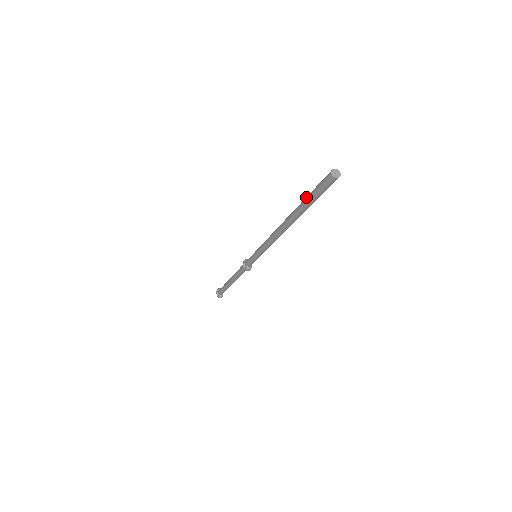
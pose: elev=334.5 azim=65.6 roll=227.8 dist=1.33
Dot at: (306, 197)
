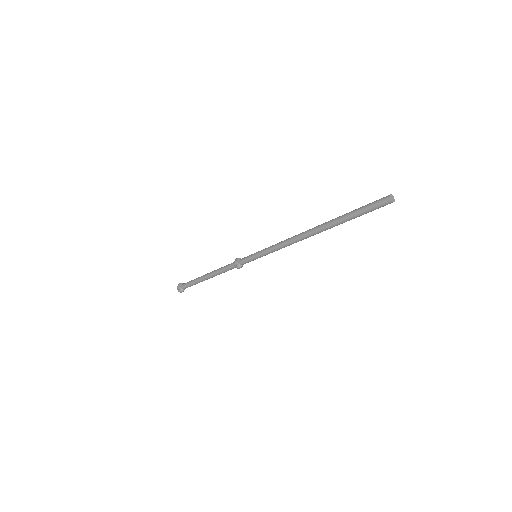
Dot at: (350, 212)
